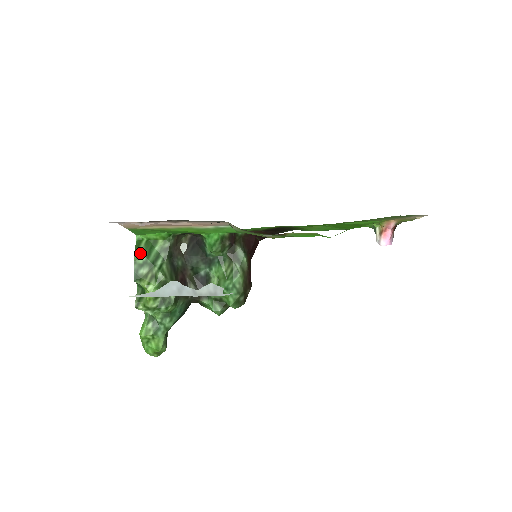
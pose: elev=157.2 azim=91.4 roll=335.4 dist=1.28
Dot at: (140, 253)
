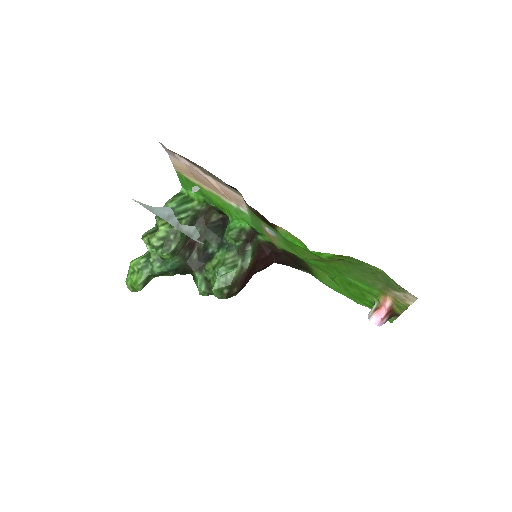
Dot at: (175, 200)
